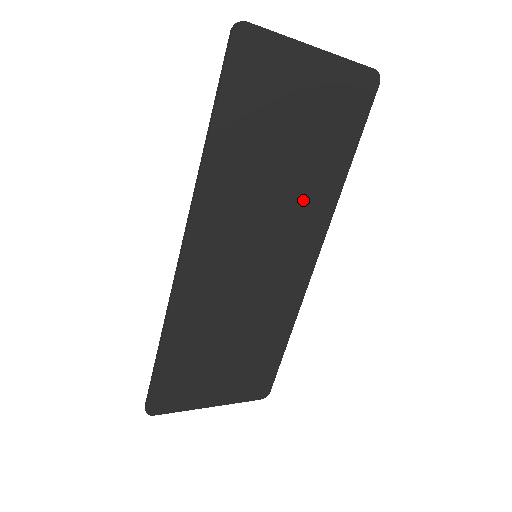
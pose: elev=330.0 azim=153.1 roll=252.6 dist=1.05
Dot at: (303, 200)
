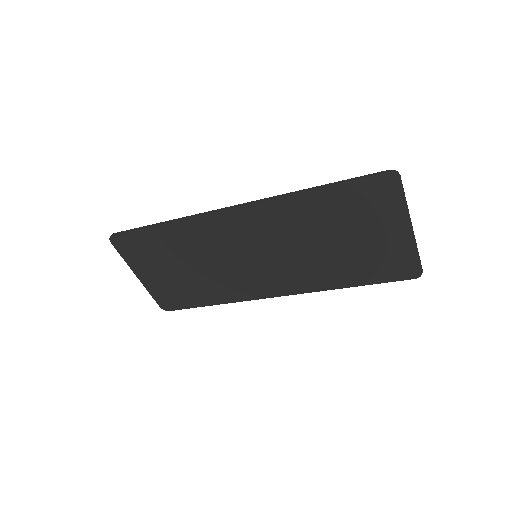
Dot at: (311, 268)
